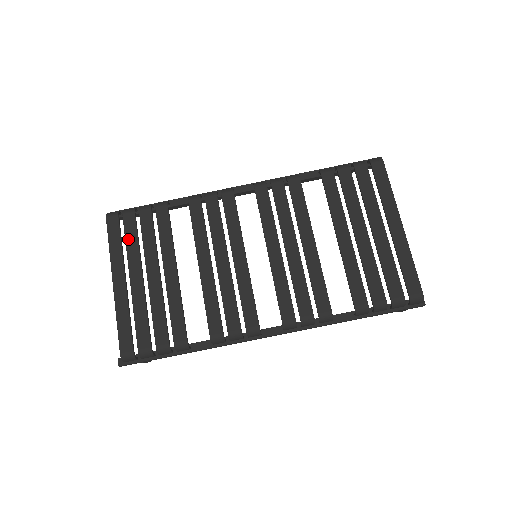
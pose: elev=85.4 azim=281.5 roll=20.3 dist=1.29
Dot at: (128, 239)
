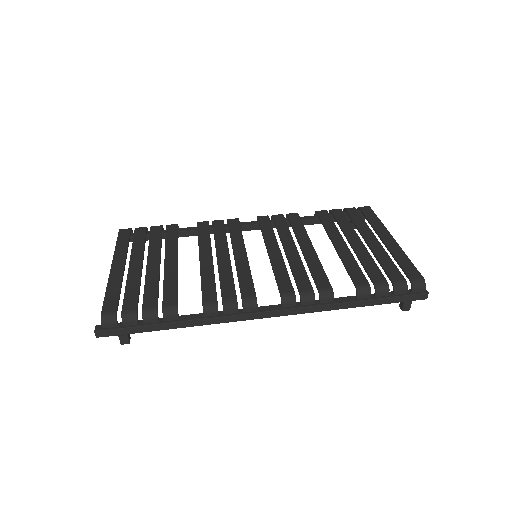
Dot at: (135, 241)
